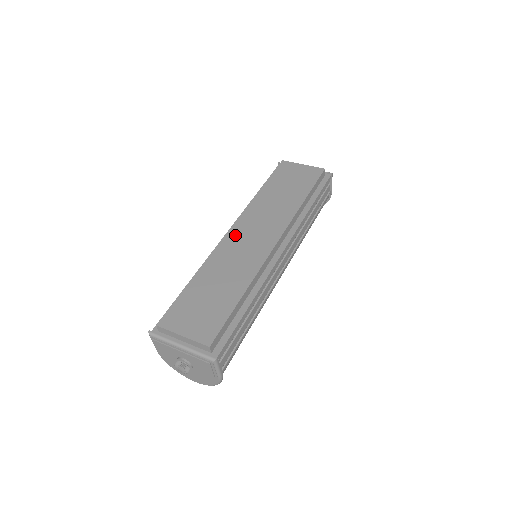
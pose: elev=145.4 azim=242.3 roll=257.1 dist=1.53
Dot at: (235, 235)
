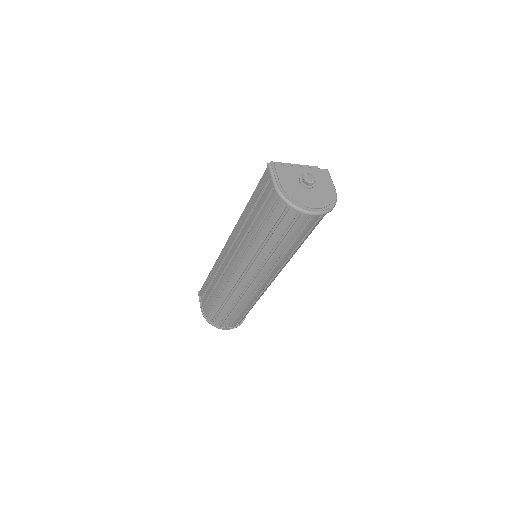
Dot at: occluded
